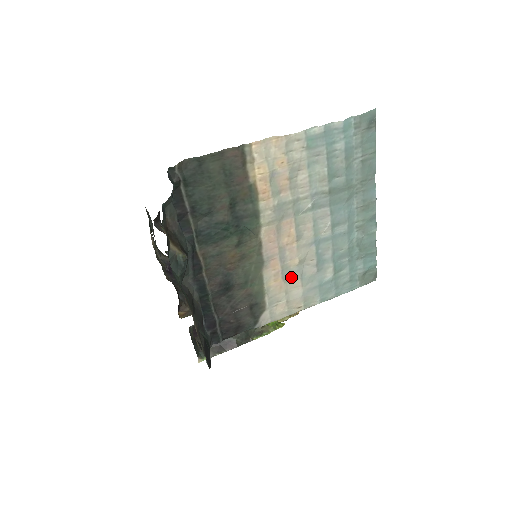
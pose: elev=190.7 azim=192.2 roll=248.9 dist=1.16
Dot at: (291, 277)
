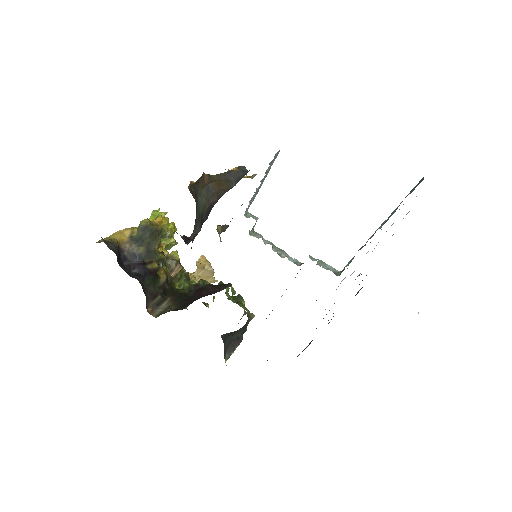
Dot at: occluded
